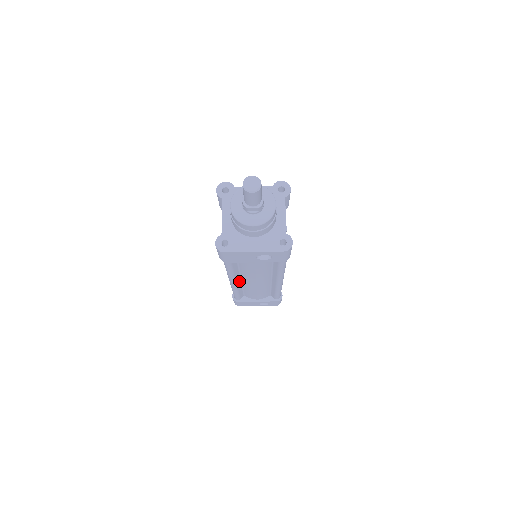
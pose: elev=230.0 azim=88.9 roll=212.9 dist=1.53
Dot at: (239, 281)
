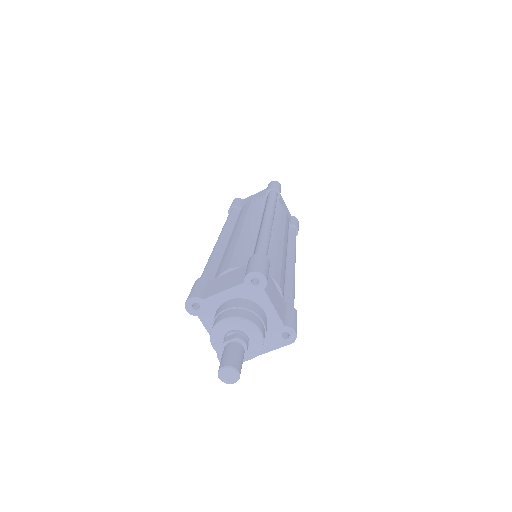
Dot at: occluded
